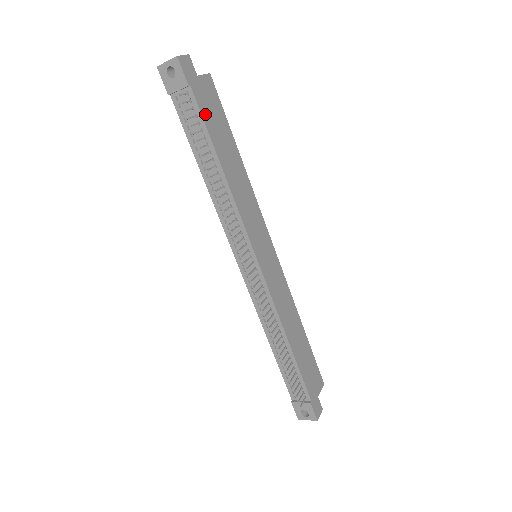
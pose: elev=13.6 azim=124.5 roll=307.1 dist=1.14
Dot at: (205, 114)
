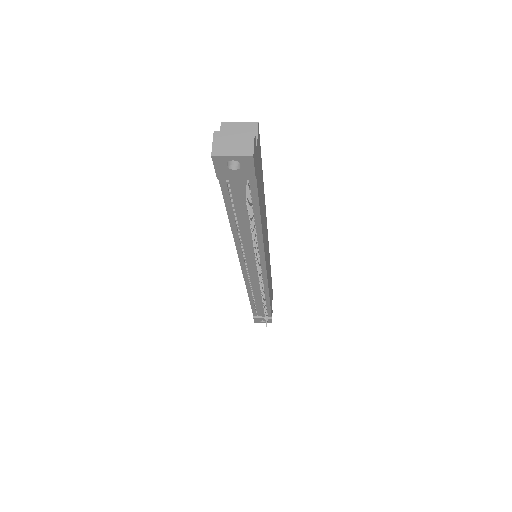
Dot at: (258, 190)
